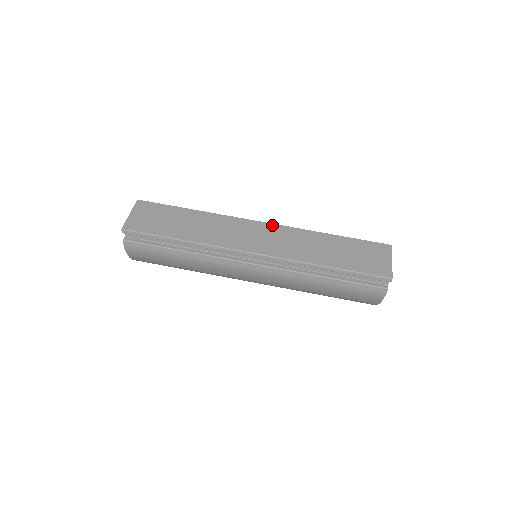
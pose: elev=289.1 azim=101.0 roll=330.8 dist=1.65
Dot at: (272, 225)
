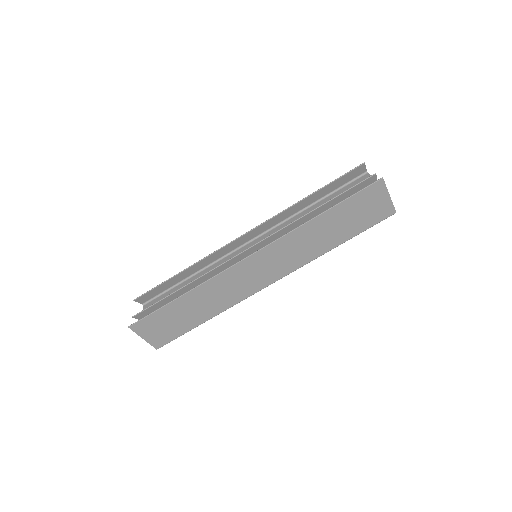
Dot at: (261, 252)
